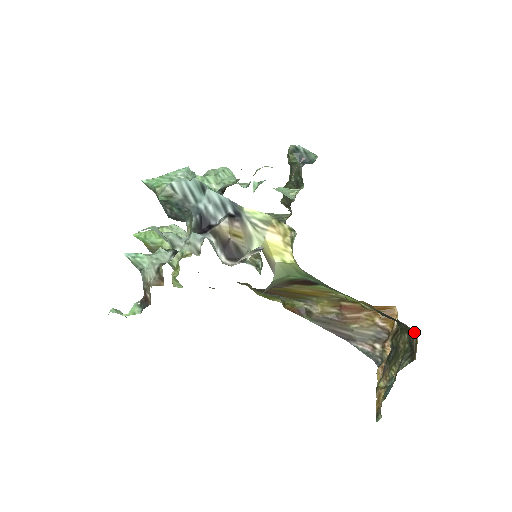
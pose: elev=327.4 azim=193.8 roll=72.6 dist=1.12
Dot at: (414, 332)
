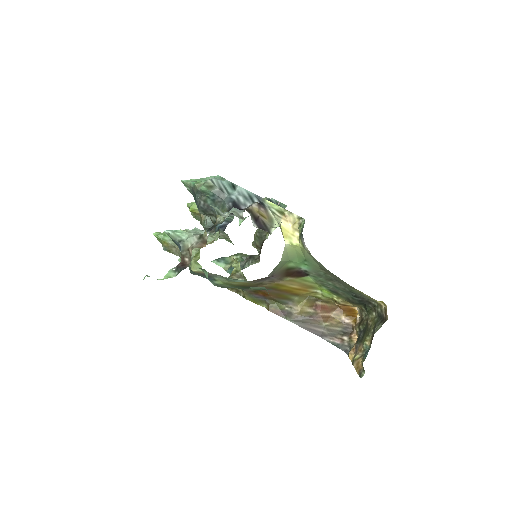
Dot at: (382, 305)
